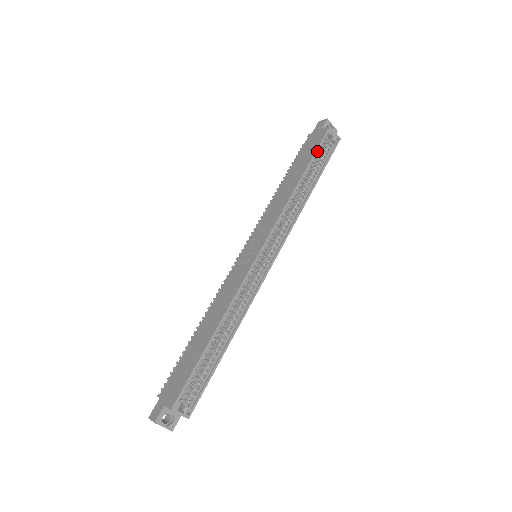
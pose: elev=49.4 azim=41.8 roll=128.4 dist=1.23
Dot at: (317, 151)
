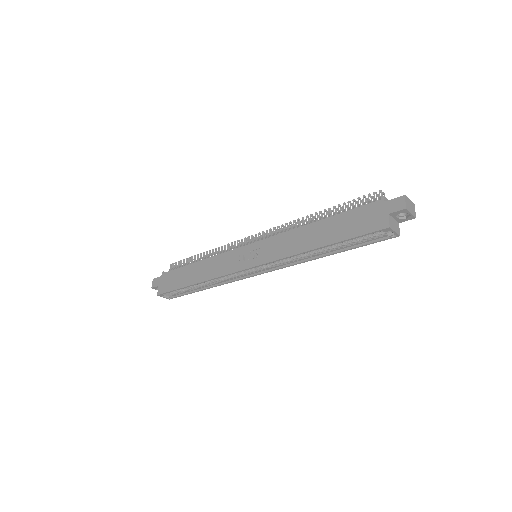
Dot at: (354, 238)
